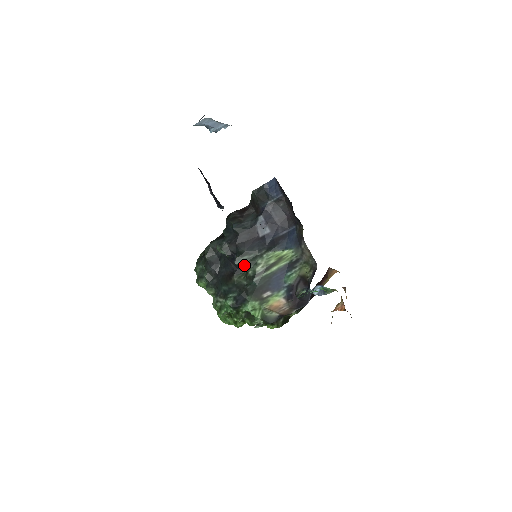
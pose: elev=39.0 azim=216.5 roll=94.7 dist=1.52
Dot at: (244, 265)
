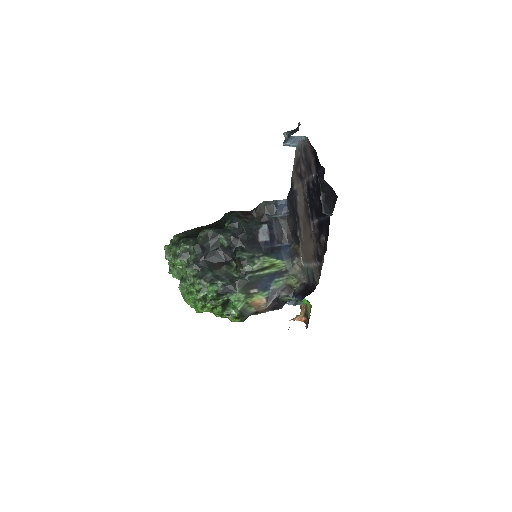
Dot at: (242, 260)
